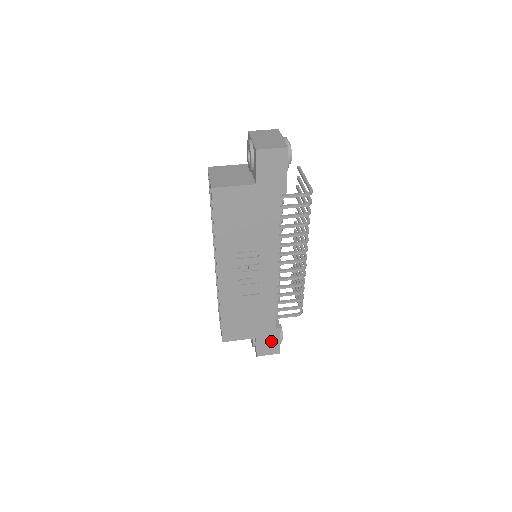
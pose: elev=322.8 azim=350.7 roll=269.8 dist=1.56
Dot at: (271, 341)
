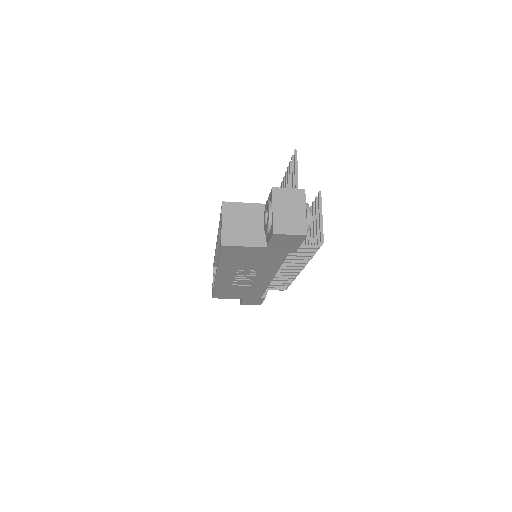
Dot at: (255, 301)
